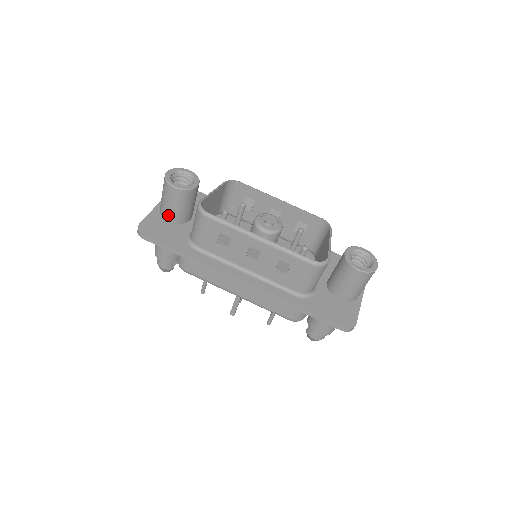
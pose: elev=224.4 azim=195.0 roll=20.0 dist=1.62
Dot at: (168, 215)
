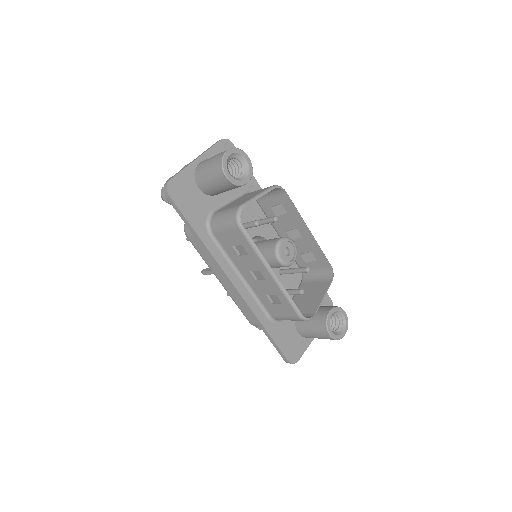
Dot at: (202, 184)
